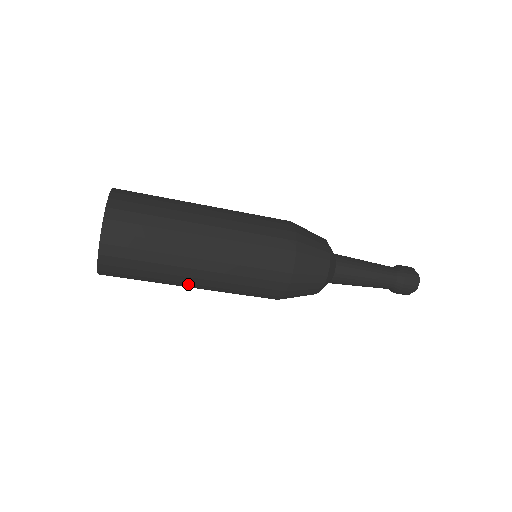
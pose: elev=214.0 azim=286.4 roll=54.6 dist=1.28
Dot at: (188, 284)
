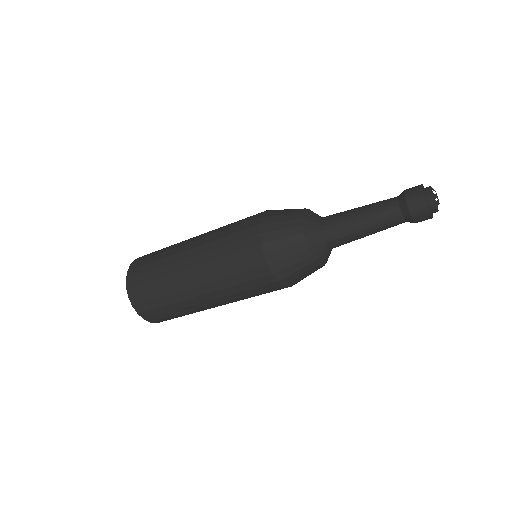
Dot at: (214, 307)
